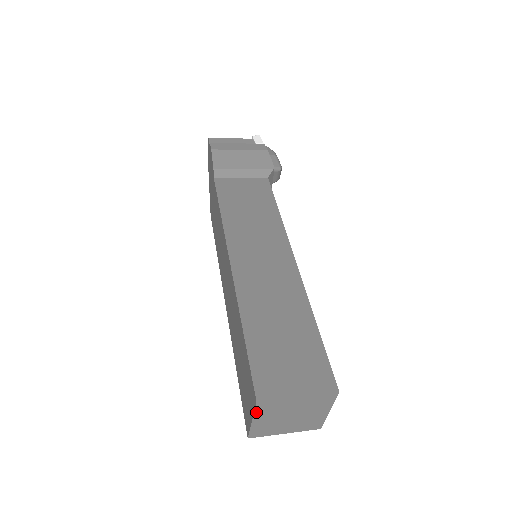
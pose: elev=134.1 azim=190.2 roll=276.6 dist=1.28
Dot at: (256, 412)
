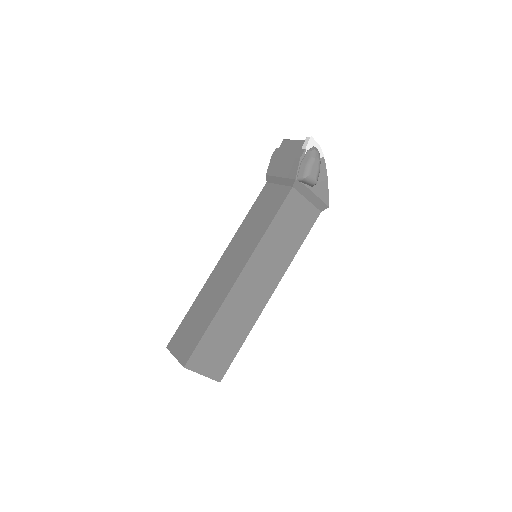
Dot at: occluded
